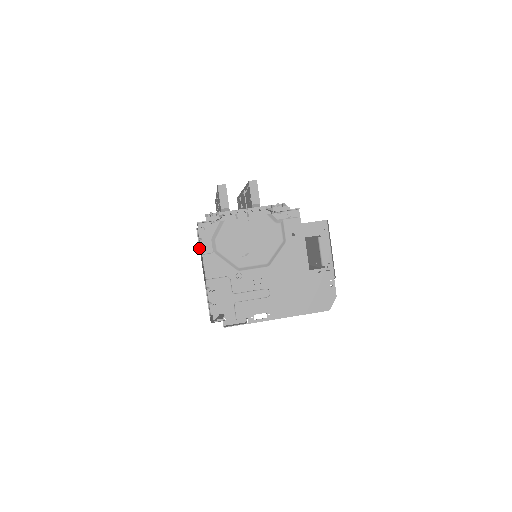
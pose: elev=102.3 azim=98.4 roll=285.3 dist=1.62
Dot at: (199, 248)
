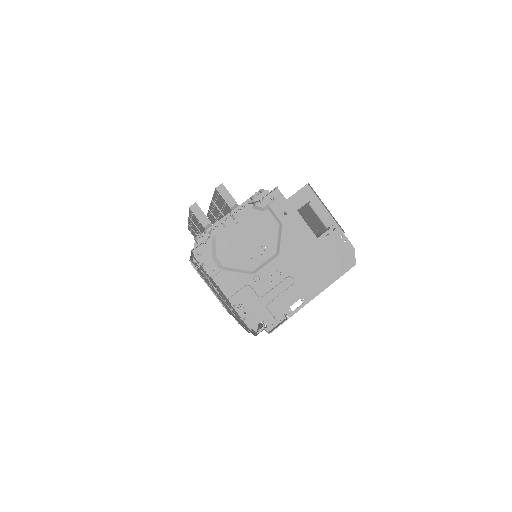
Dot at: occluded
